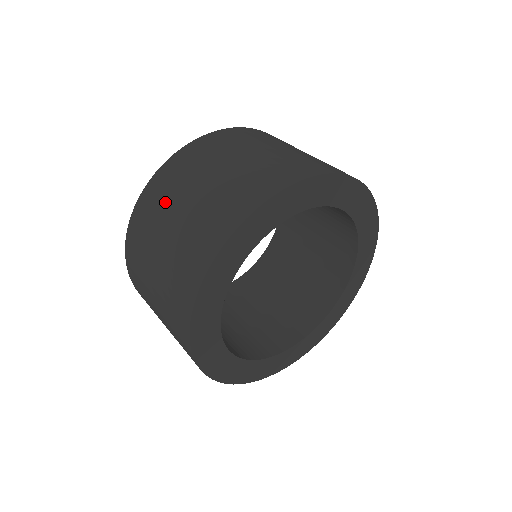
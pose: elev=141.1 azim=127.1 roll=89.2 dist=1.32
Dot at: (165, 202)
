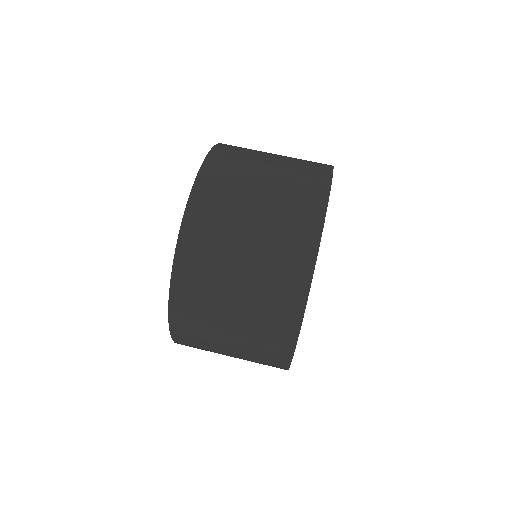
Dot at: (233, 191)
